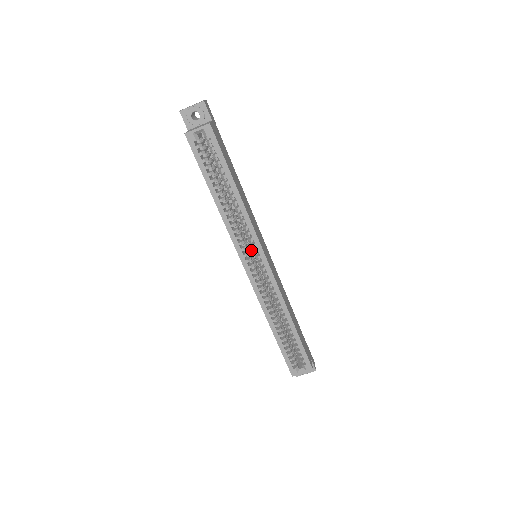
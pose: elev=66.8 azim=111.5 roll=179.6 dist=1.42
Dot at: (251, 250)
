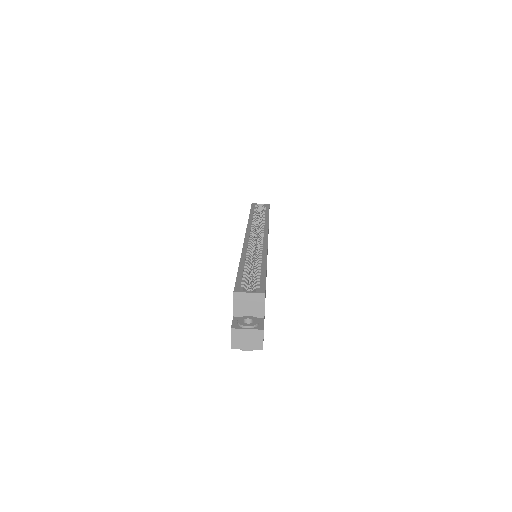
Dot at: occluded
